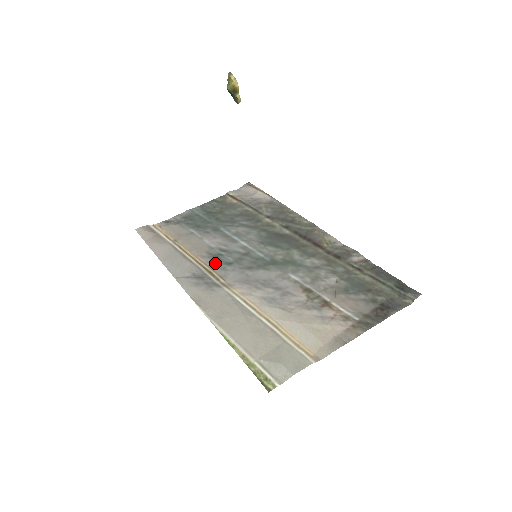
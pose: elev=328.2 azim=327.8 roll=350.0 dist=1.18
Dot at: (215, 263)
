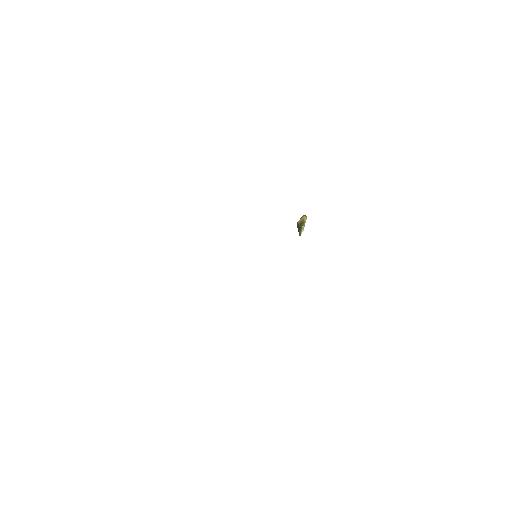
Dot at: occluded
